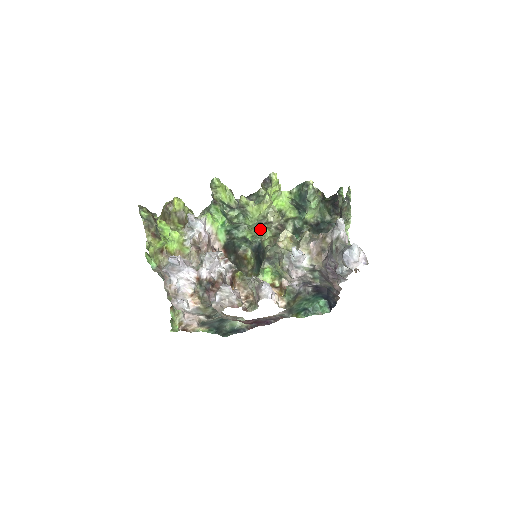
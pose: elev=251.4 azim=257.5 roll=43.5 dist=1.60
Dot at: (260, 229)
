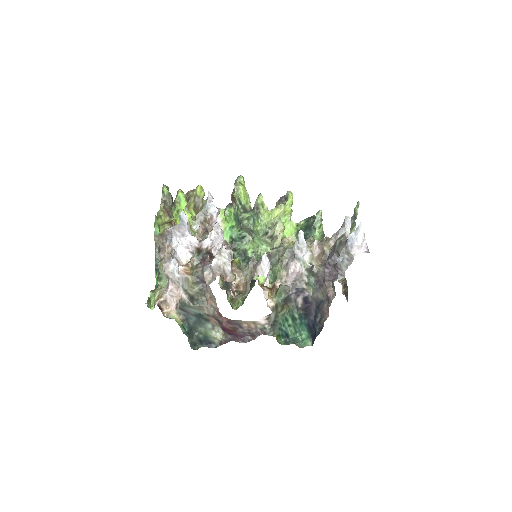
Dot at: (263, 246)
